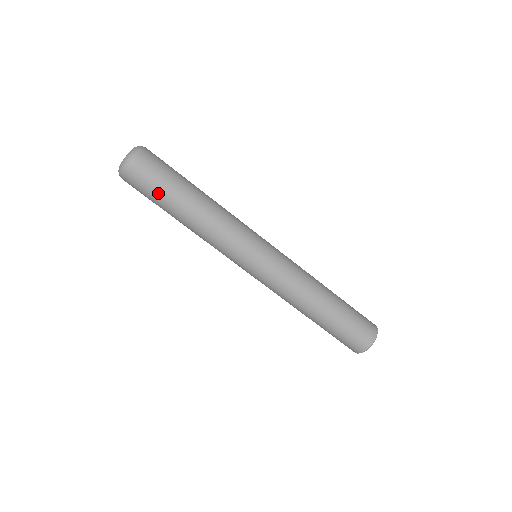
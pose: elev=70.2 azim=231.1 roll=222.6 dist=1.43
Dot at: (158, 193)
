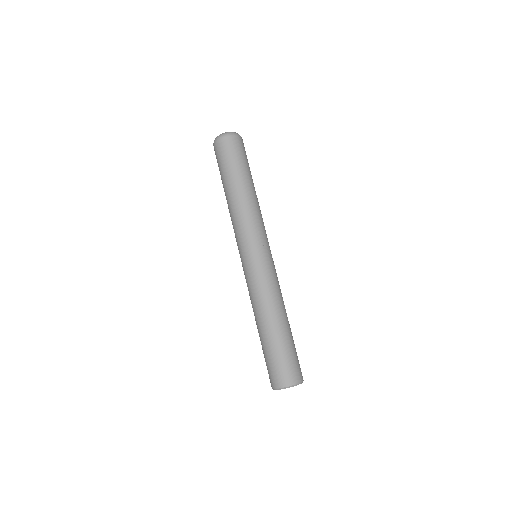
Dot at: (230, 163)
